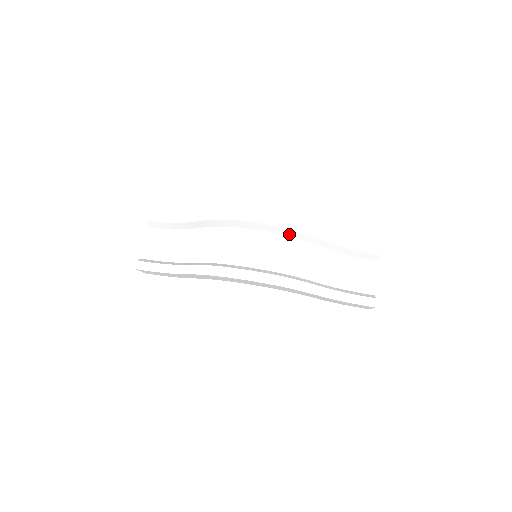
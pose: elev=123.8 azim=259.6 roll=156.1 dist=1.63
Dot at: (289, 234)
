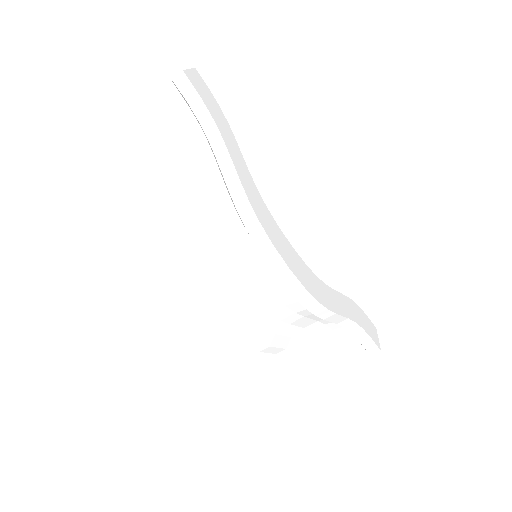
Dot at: occluded
